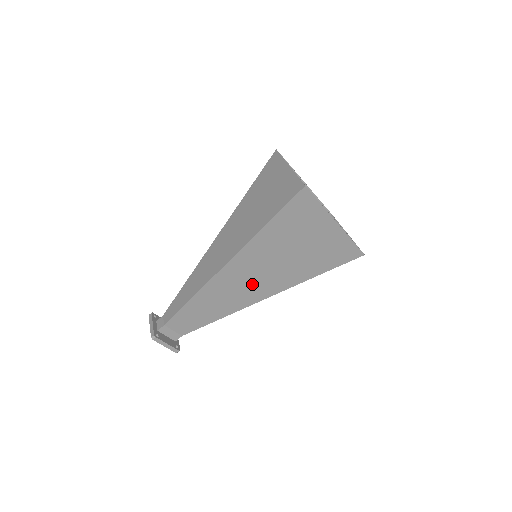
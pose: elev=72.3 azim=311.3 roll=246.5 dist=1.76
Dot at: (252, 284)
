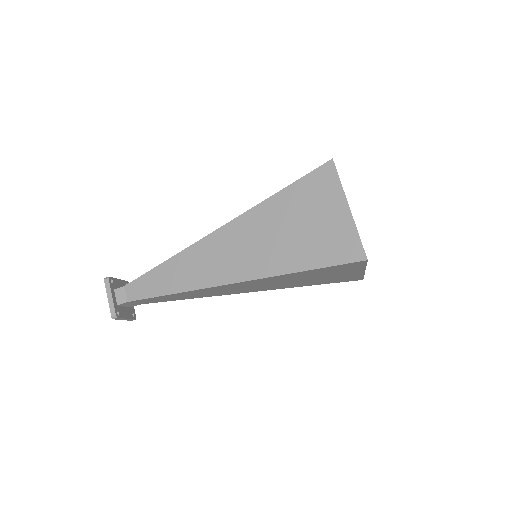
Dot at: (245, 288)
